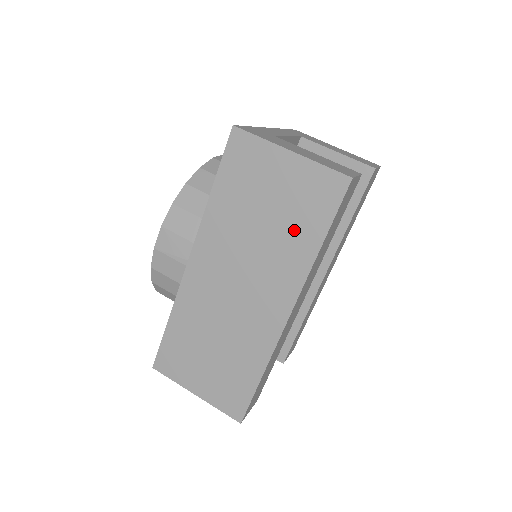
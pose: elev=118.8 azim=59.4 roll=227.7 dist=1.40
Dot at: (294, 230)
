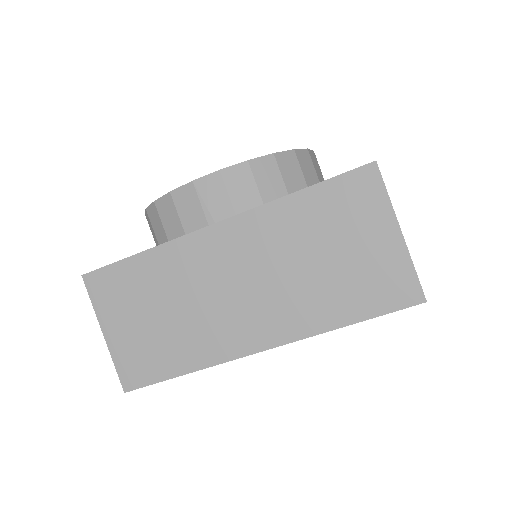
Dot at: (338, 292)
